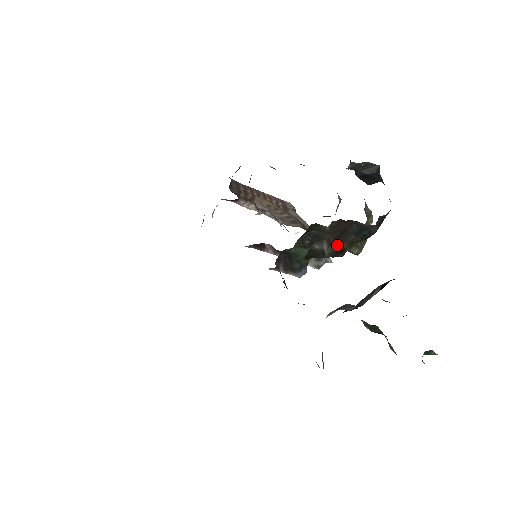
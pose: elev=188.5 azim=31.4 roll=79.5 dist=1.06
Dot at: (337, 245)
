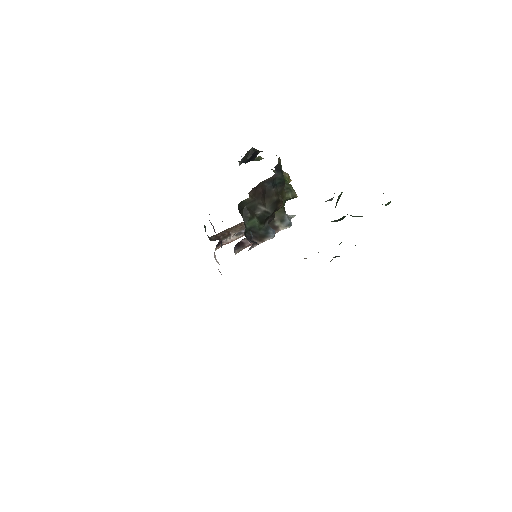
Dot at: (269, 202)
